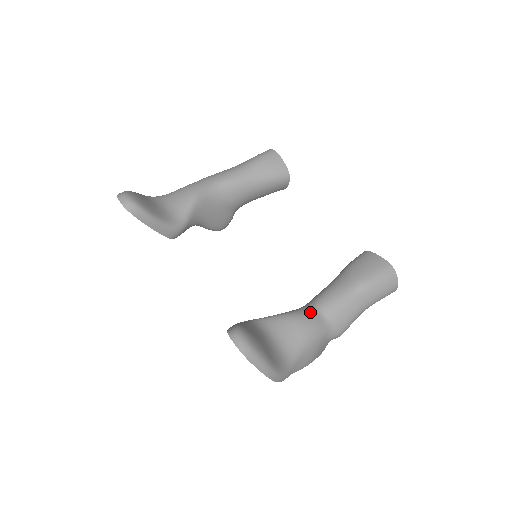
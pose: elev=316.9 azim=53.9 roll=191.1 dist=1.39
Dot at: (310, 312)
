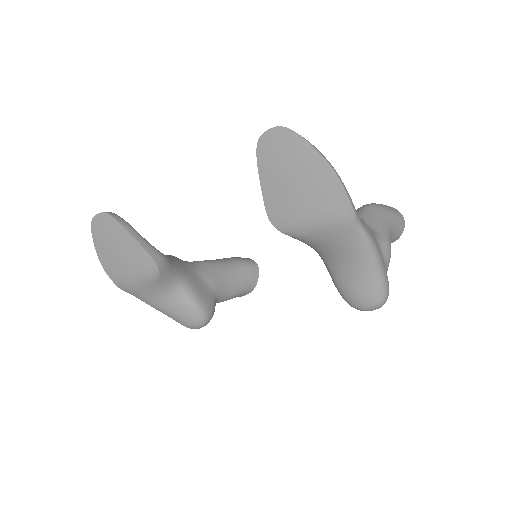
Dot at: occluded
